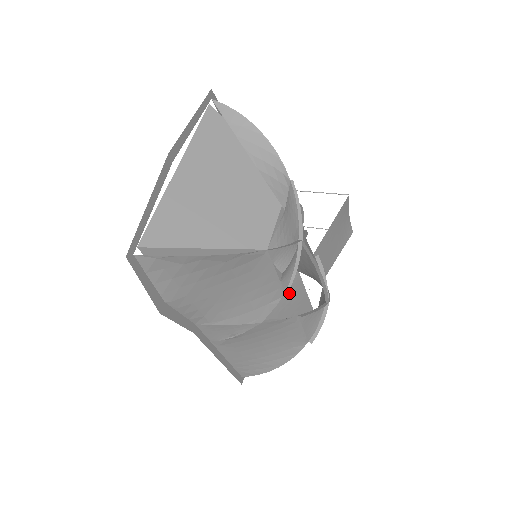
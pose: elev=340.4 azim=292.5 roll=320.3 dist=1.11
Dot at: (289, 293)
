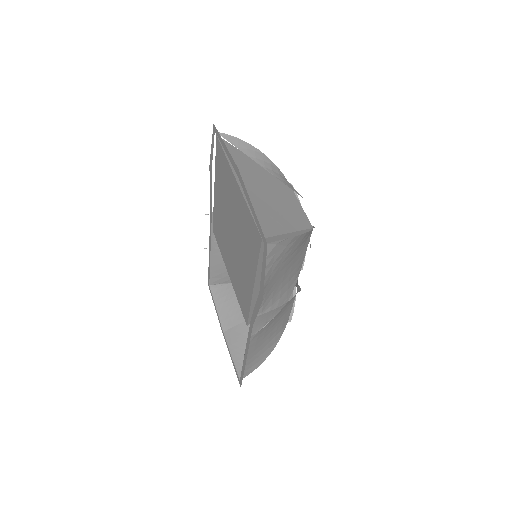
Dot at: (237, 301)
